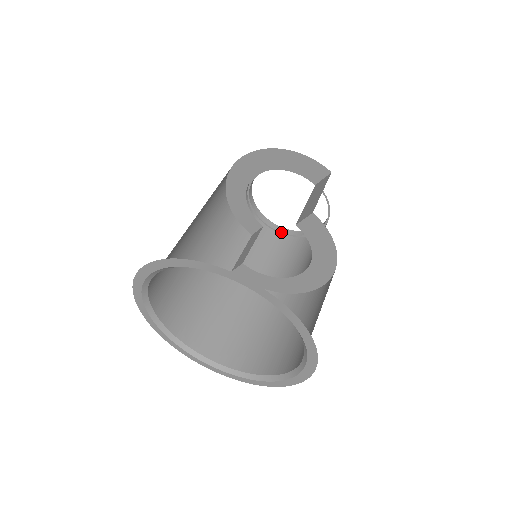
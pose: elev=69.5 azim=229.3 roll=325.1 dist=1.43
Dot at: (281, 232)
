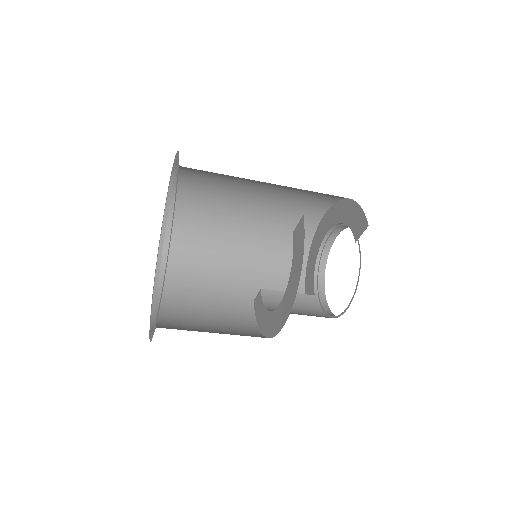
Dot at: (324, 309)
